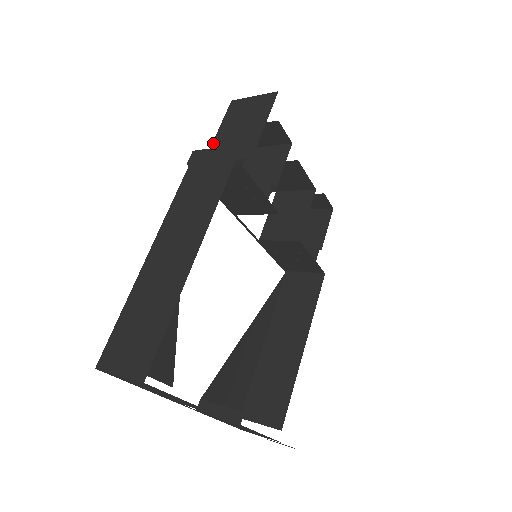
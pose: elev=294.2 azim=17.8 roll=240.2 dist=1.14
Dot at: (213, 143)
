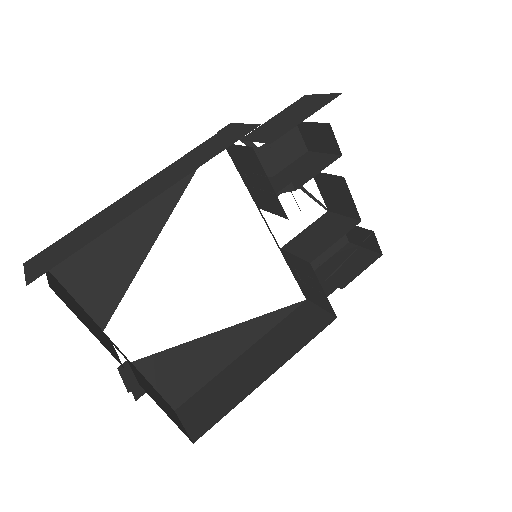
Dot at: (260, 126)
